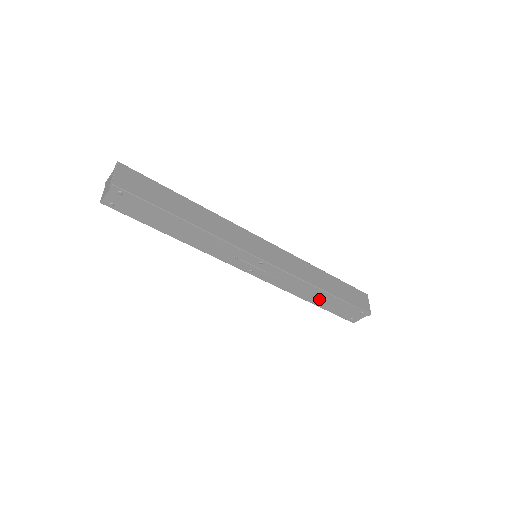
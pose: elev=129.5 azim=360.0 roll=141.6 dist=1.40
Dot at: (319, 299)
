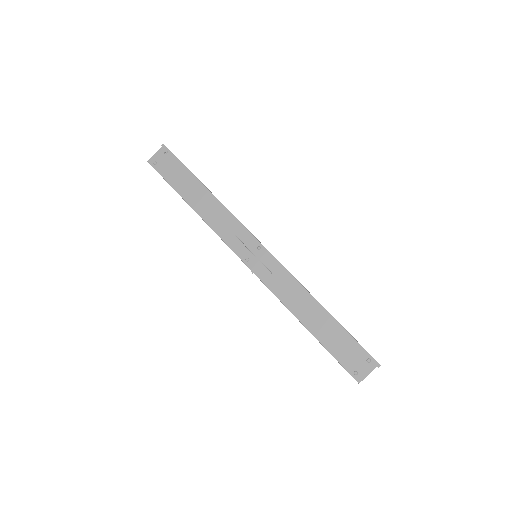
Dot at: (315, 321)
